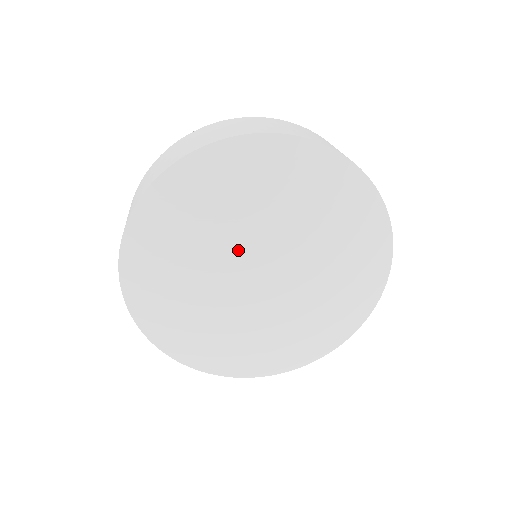
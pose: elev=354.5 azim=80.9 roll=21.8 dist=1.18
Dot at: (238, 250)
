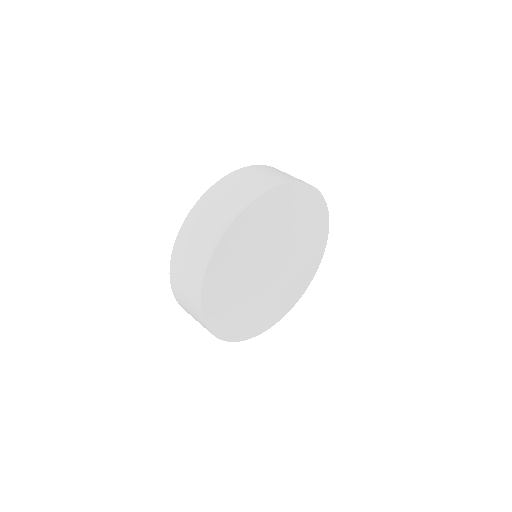
Dot at: (260, 267)
